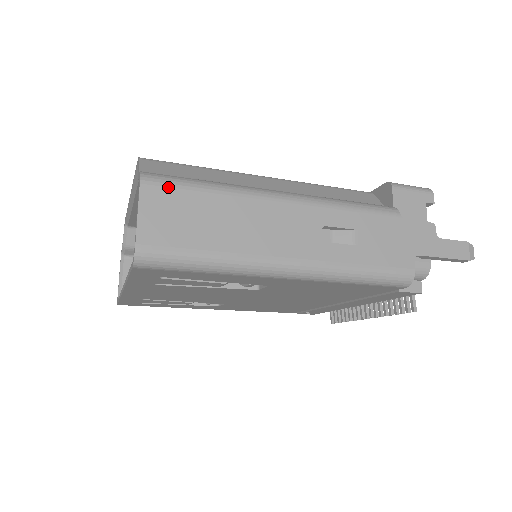
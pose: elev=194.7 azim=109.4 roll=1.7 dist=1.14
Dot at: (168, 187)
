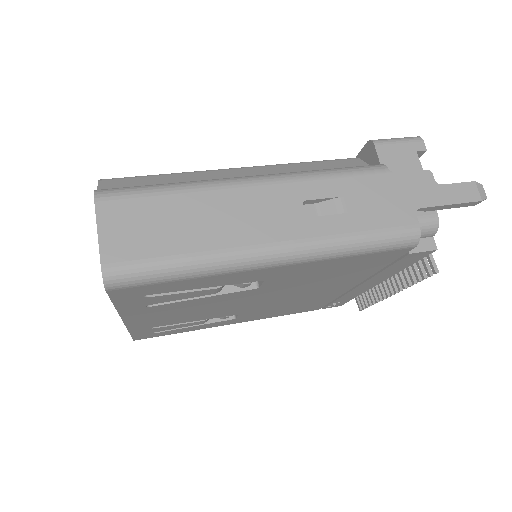
Dot at: (125, 199)
